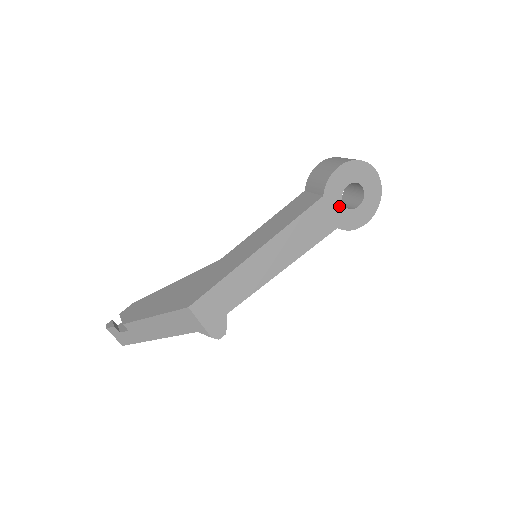
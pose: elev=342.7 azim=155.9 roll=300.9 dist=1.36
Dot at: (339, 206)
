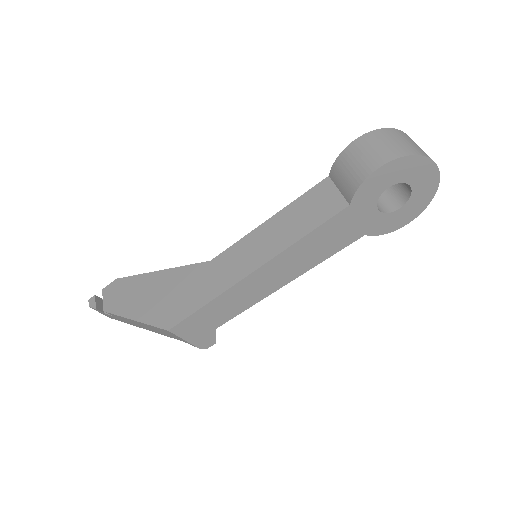
Dot at: (371, 212)
